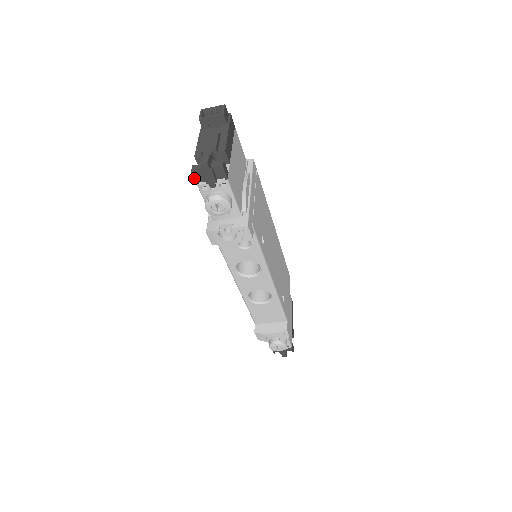
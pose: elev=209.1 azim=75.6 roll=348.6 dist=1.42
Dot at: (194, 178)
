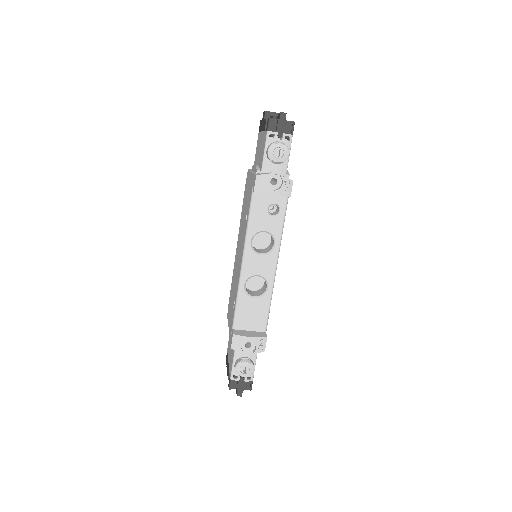
Dot at: (269, 124)
